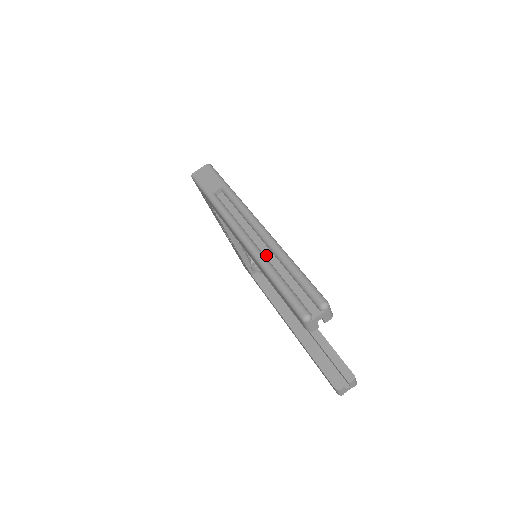
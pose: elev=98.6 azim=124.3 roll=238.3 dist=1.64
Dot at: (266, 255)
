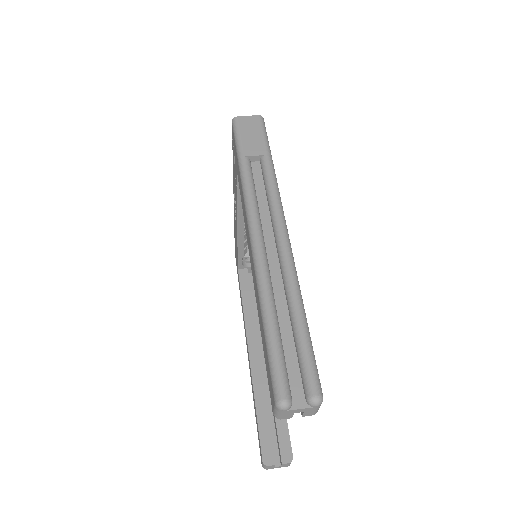
Dot at: (273, 278)
